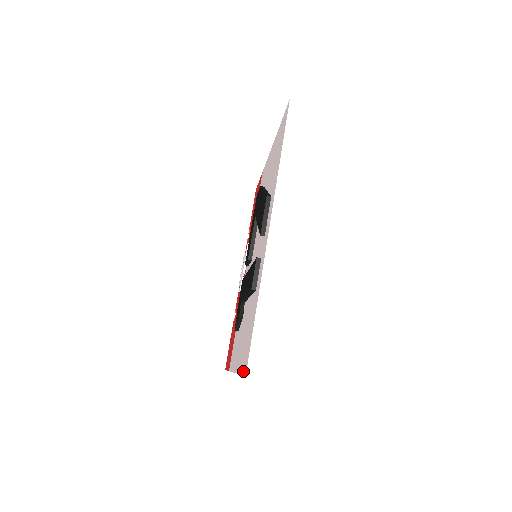
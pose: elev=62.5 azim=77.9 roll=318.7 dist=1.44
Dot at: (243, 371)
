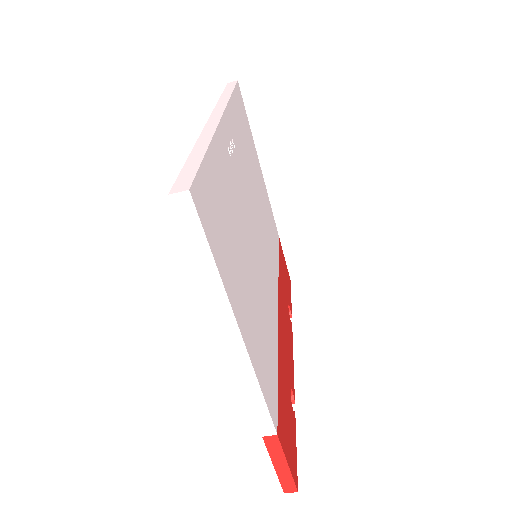
Dot at: (184, 230)
